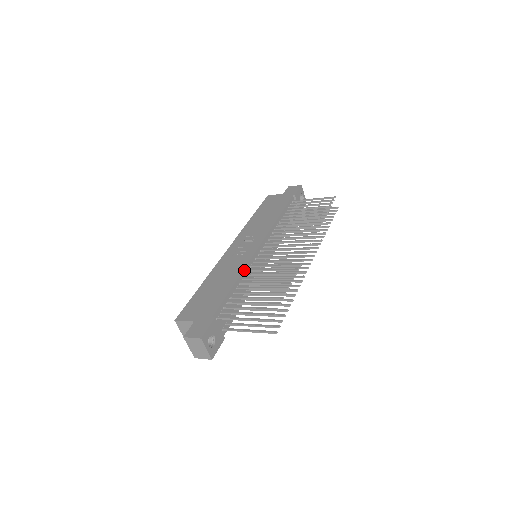
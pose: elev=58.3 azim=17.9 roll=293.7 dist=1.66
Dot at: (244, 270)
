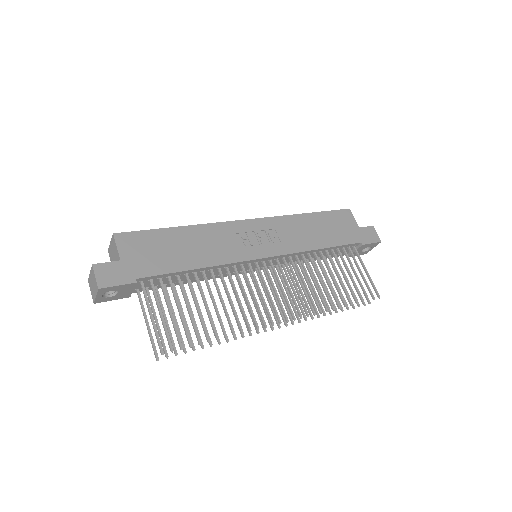
Dot at: (222, 265)
